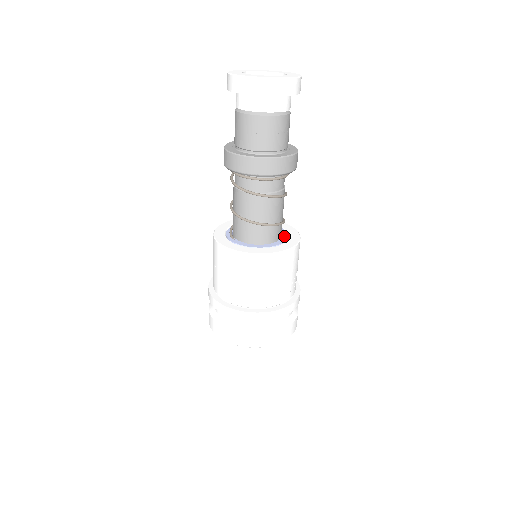
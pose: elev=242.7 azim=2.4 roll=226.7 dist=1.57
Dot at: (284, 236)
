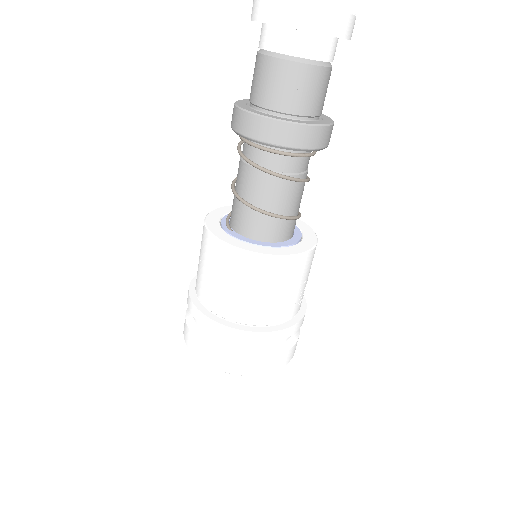
Dot at: (297, 234)
